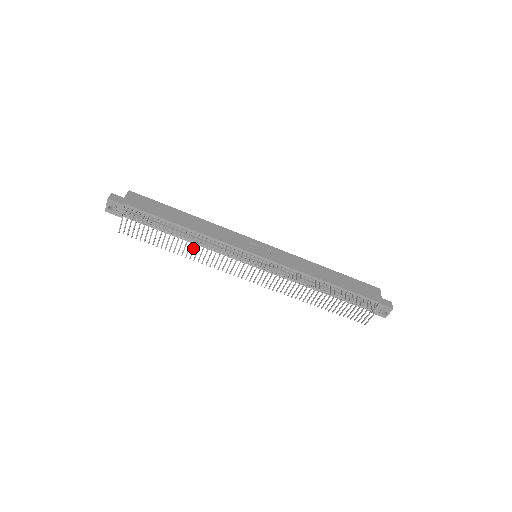
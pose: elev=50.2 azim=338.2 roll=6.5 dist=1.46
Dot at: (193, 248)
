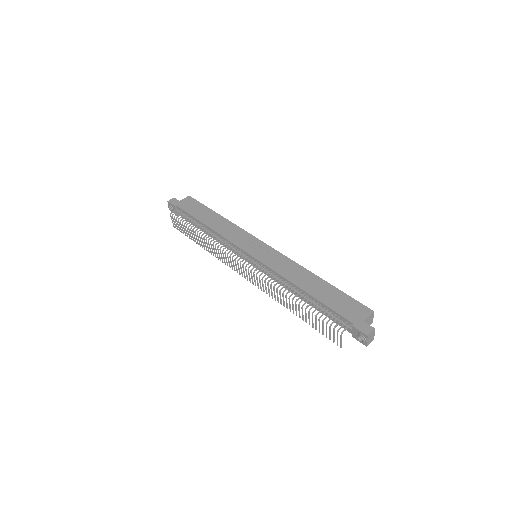
Dot at: (206, 243)
